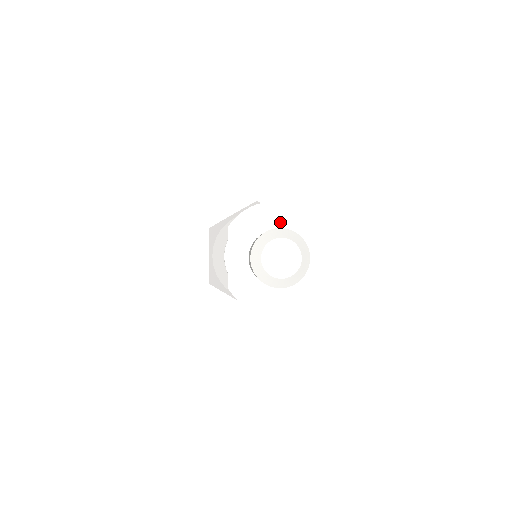
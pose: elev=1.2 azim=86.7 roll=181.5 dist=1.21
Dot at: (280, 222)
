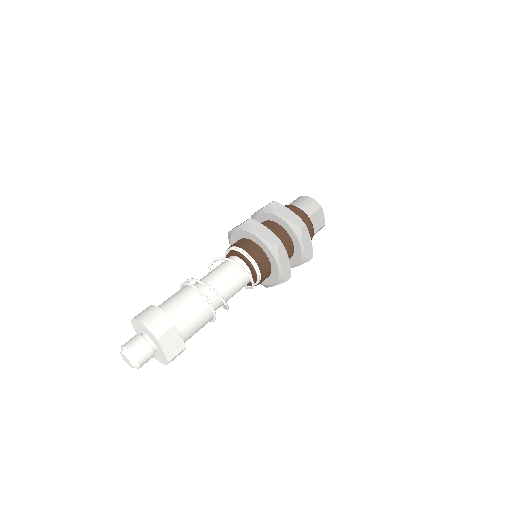
Dot at: (143, 330)
